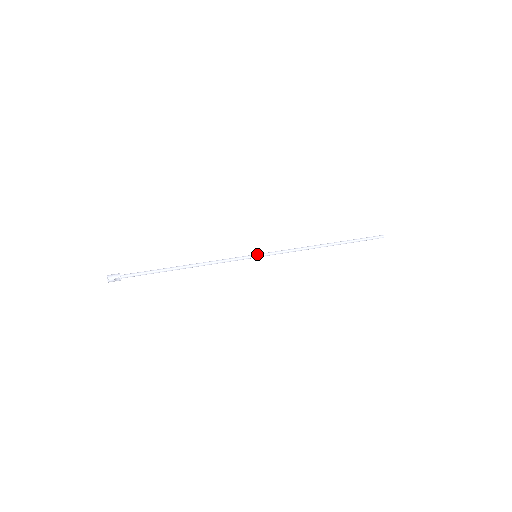
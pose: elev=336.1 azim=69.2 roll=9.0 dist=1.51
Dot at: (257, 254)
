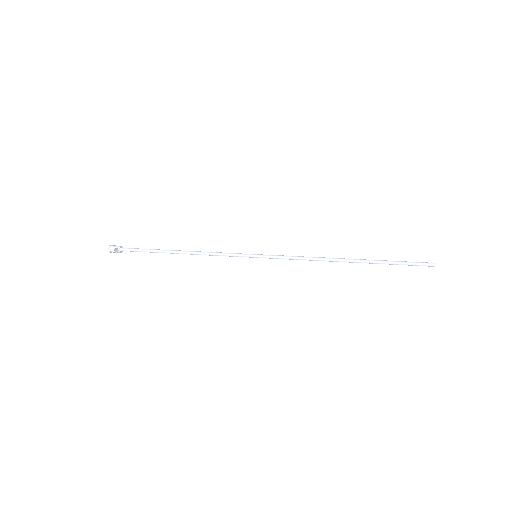
Dot at: (257, 254)
